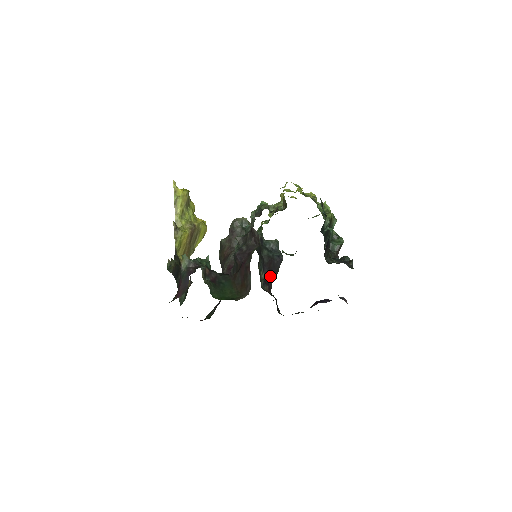
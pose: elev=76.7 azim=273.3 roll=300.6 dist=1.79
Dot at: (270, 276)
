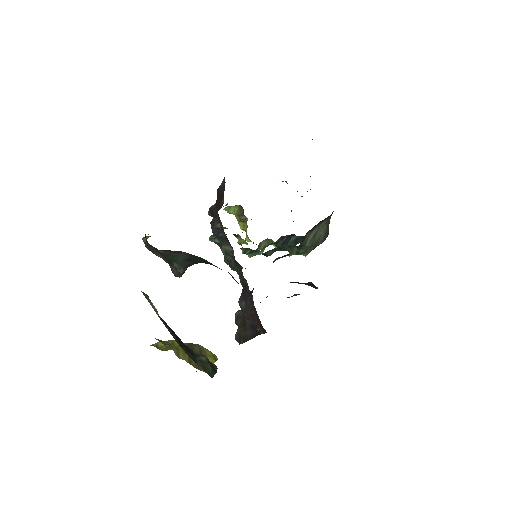
Dot at: occluded
